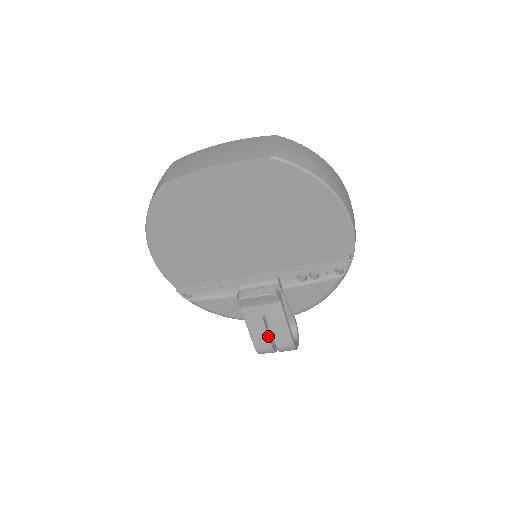
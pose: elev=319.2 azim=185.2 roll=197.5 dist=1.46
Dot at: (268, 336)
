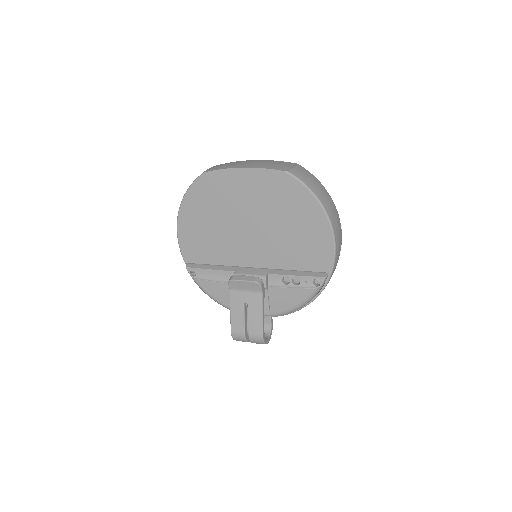
Dot at: (244, 322)
